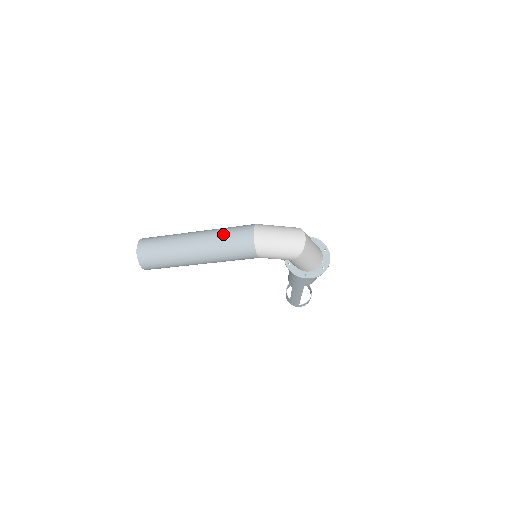
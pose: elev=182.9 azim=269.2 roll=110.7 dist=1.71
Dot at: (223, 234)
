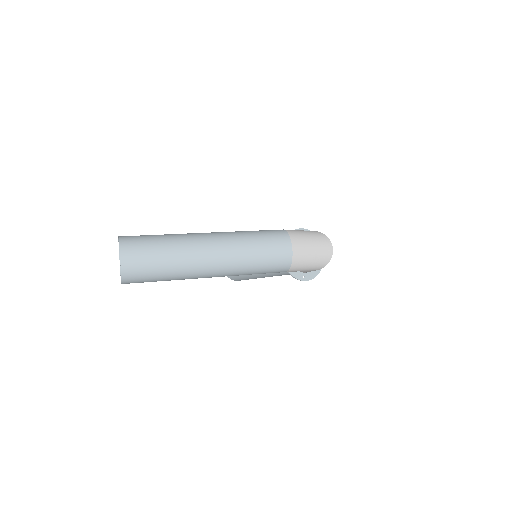
Dot at: (253, 246)
